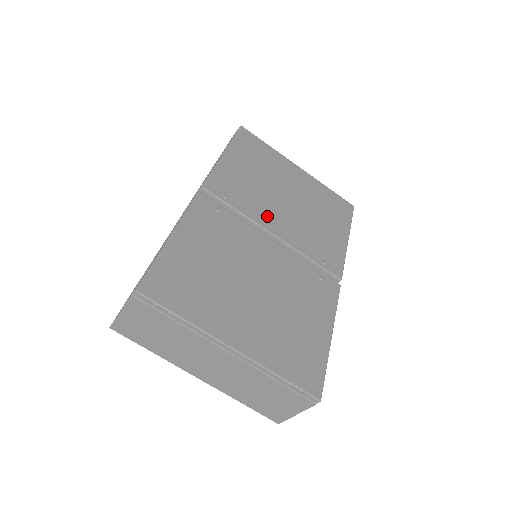
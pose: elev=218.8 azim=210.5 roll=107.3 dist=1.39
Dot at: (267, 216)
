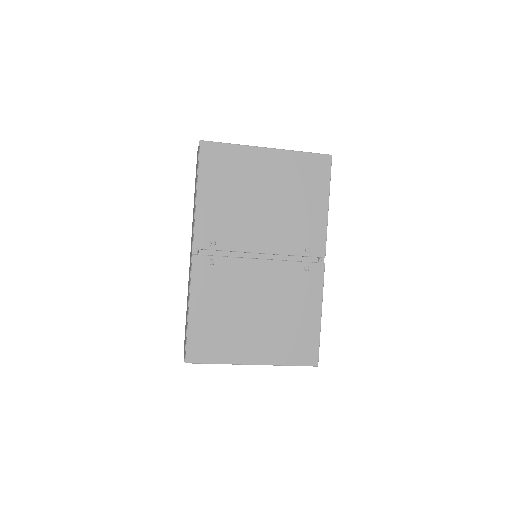
Dot at: (251, 238)
